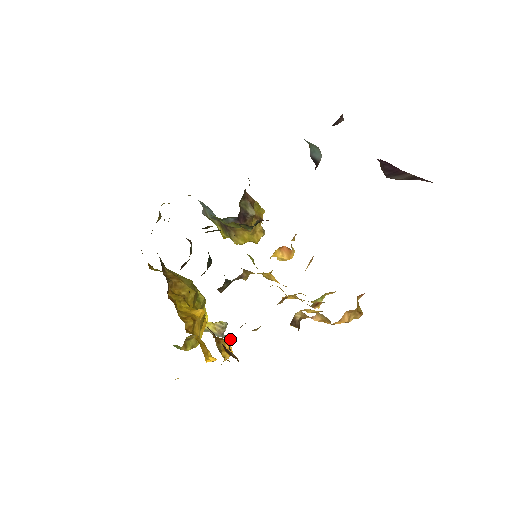
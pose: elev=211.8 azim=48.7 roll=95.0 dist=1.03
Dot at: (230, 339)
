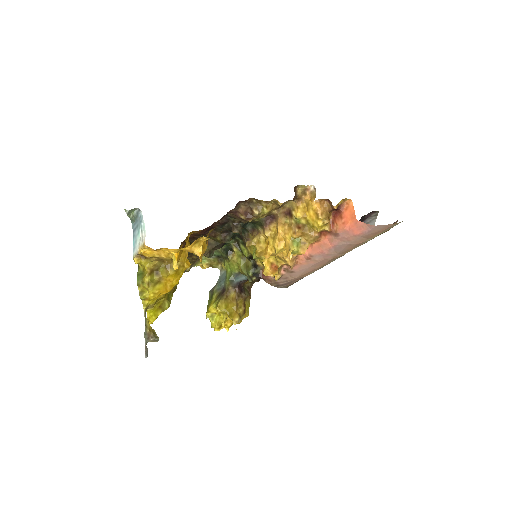
Dot at: (146, 352)
